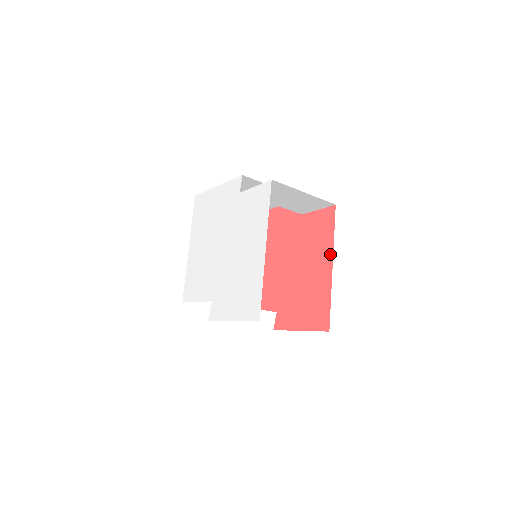
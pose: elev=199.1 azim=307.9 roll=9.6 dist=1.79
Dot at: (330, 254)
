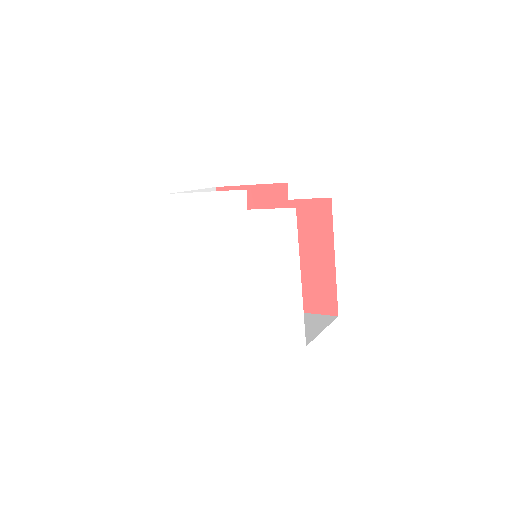
Dot at: (331, 247)
